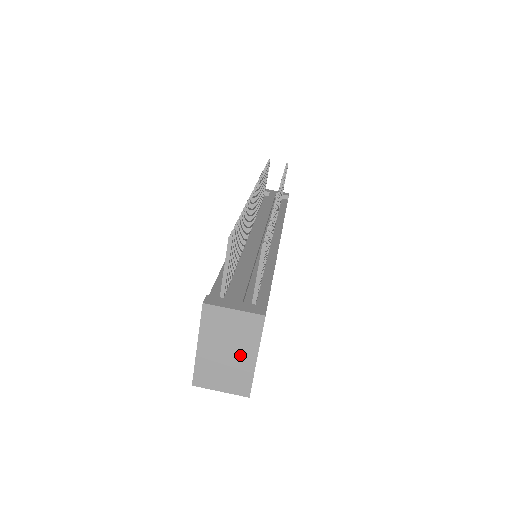
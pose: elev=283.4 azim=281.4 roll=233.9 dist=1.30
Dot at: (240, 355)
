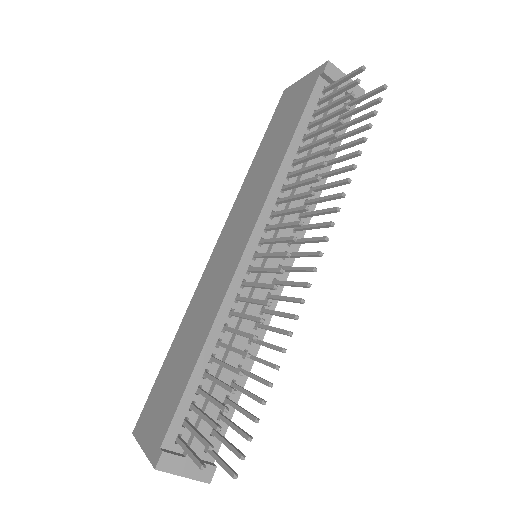
Dot at: occluded
